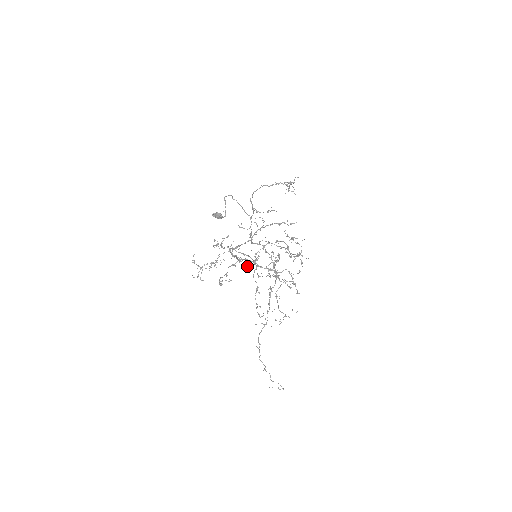
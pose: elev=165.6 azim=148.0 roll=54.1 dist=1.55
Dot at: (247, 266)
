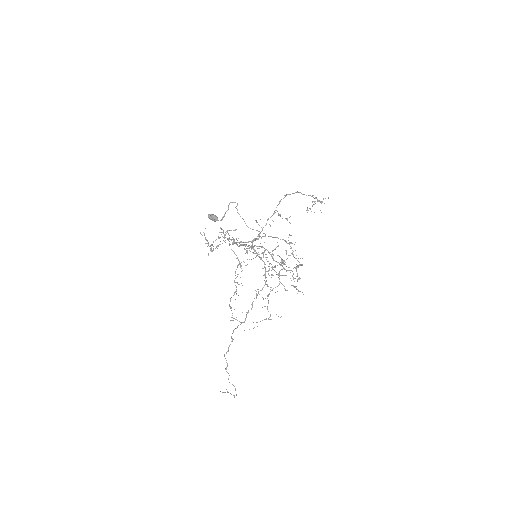
Dot at: occluded
